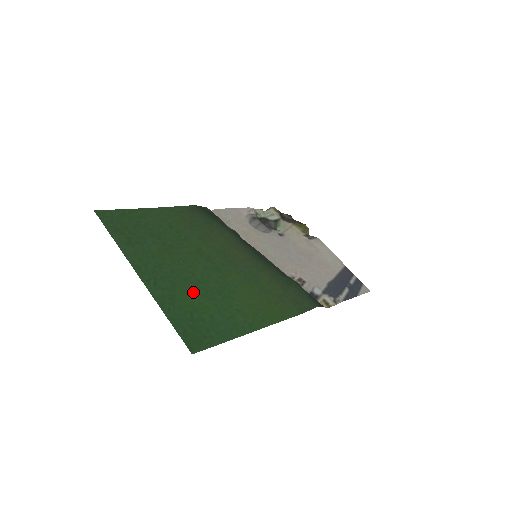
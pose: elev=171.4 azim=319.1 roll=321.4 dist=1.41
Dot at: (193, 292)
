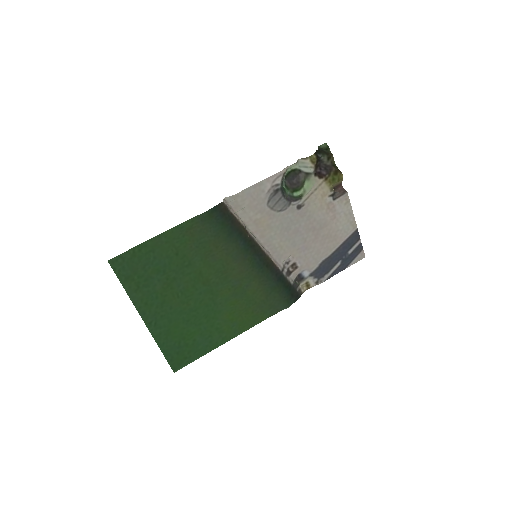
Dot at: (184, 323)
